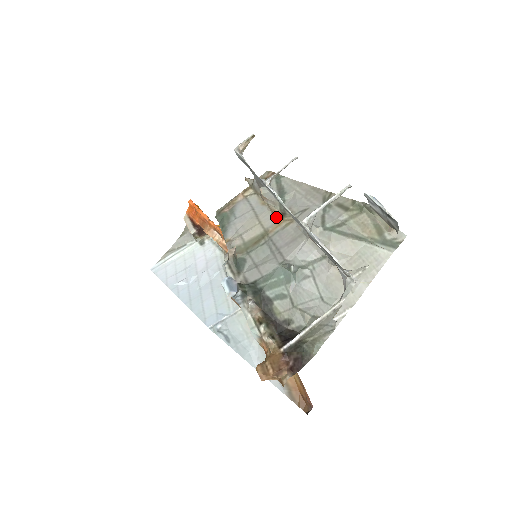
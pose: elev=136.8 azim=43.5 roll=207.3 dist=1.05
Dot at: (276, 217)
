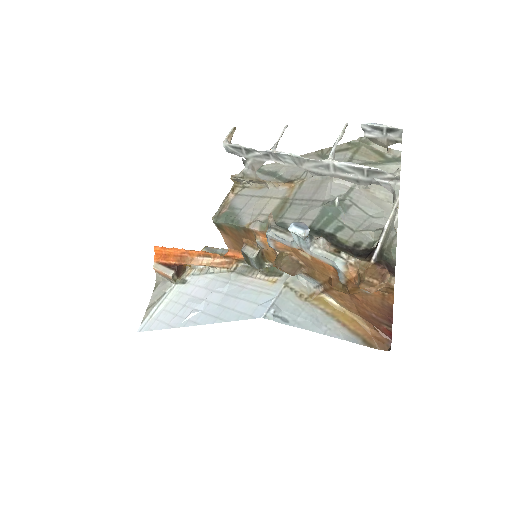
Dot at: (285, 186)
